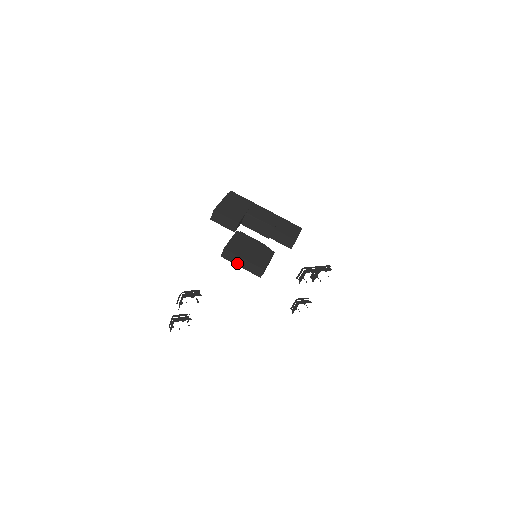
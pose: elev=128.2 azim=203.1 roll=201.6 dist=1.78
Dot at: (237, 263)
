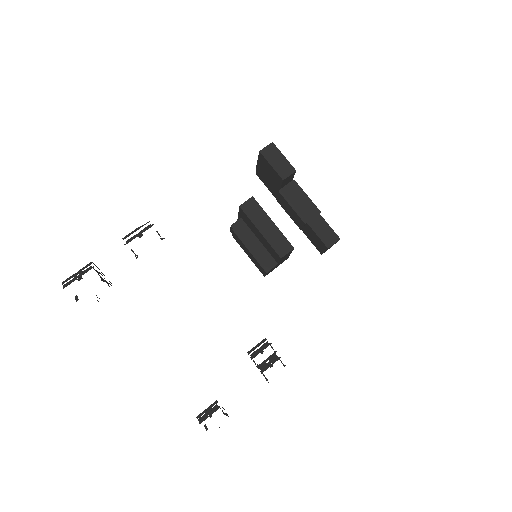
Dot at: (258, 224)
